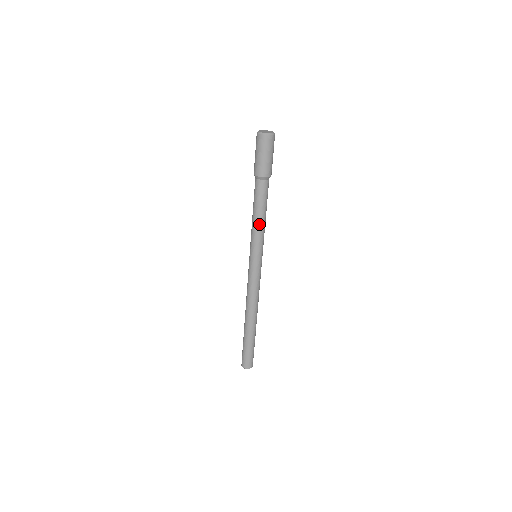
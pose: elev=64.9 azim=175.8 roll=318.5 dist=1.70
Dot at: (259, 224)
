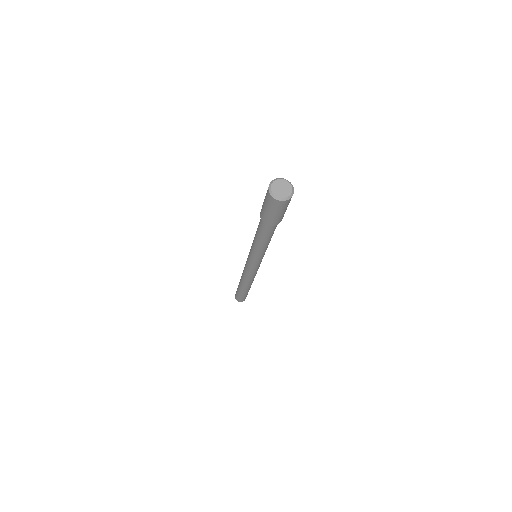
Dot at: (260, 247)
